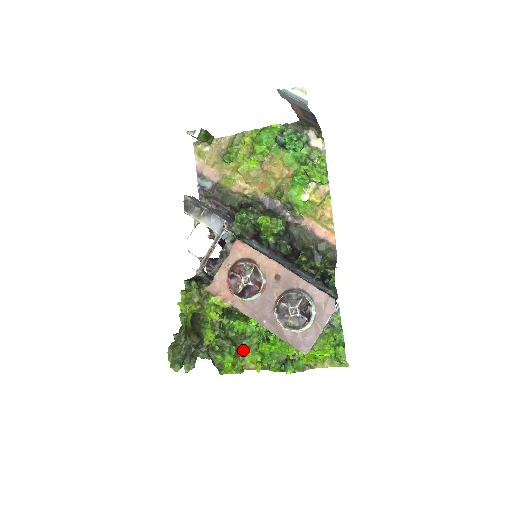
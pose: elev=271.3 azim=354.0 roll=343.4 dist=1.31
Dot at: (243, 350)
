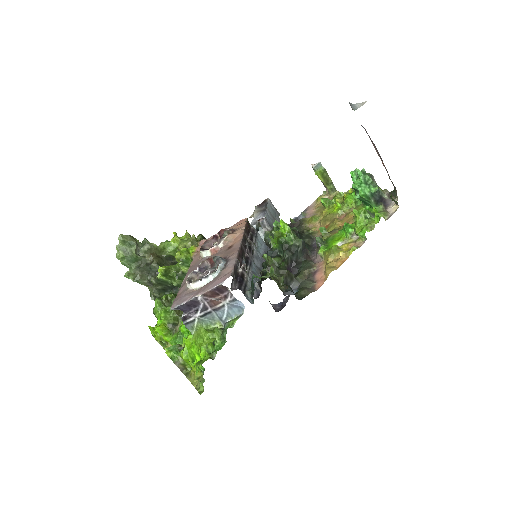
Dot at: occluded
